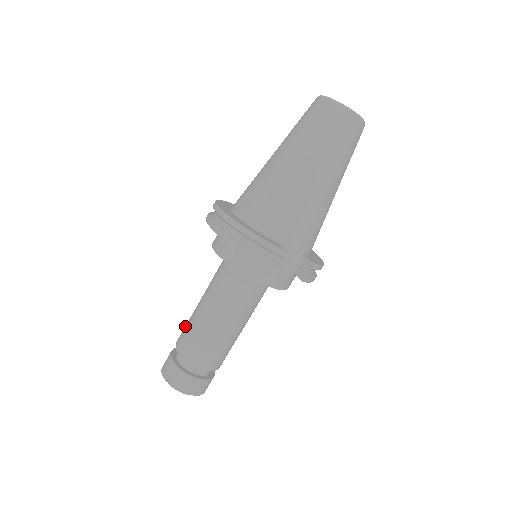
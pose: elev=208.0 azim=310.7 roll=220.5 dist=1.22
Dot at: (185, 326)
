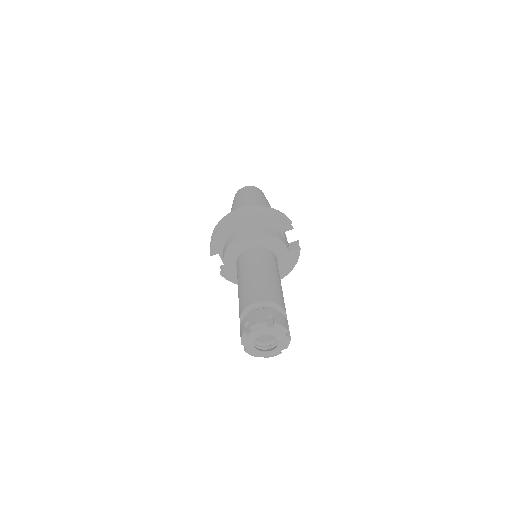
Dot at: (245, 294)
